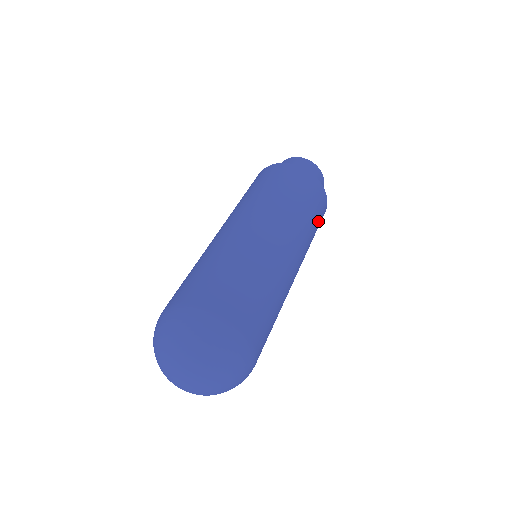
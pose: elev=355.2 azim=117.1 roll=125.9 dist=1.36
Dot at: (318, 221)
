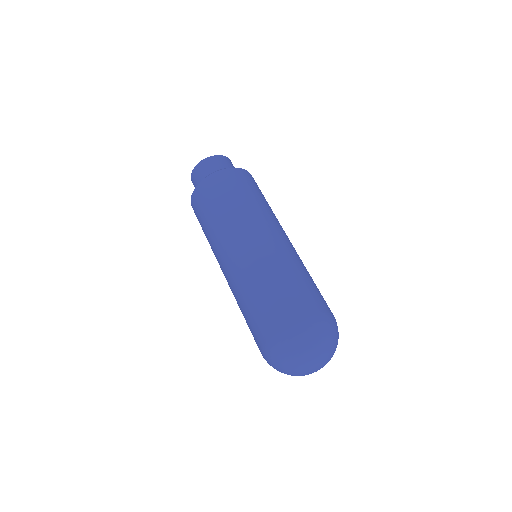
Dot at: occluded
